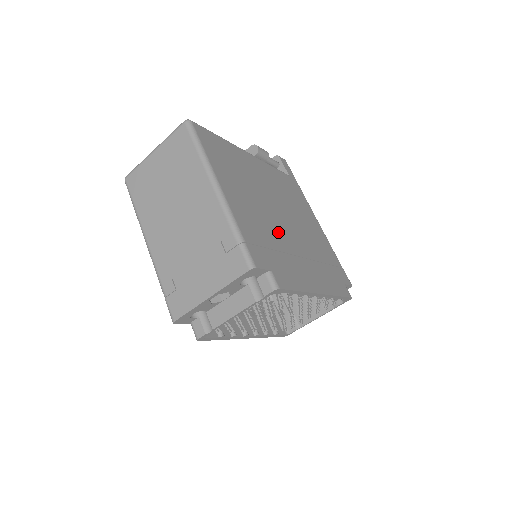
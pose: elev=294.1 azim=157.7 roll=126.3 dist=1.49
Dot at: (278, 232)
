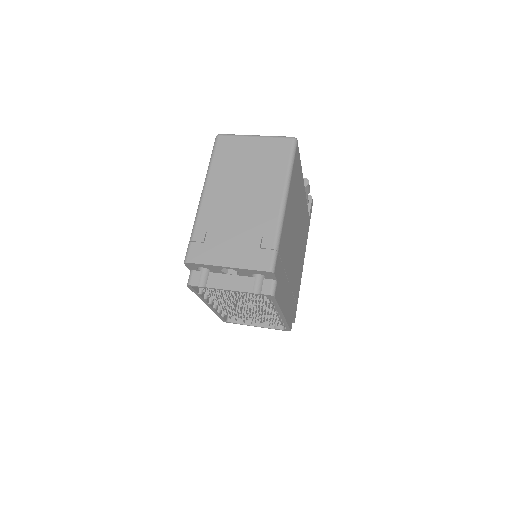
Dot at: (290, 256)
